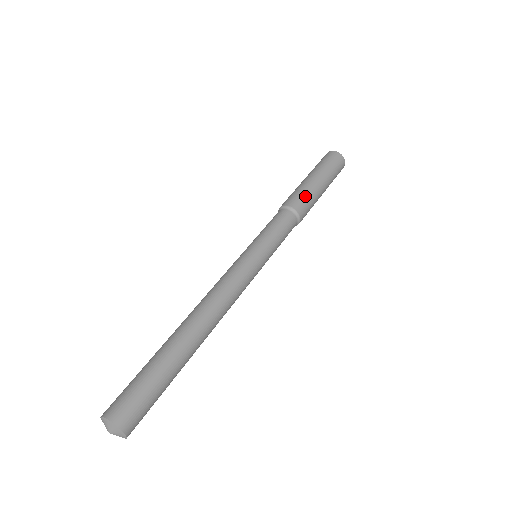
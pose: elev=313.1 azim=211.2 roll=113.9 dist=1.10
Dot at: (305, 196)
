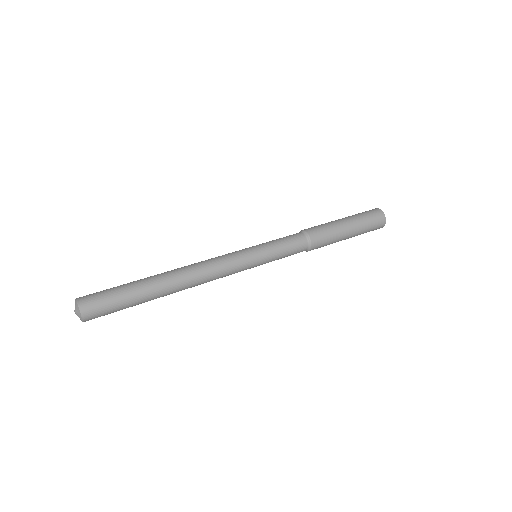
Dot at: (327, 234)
